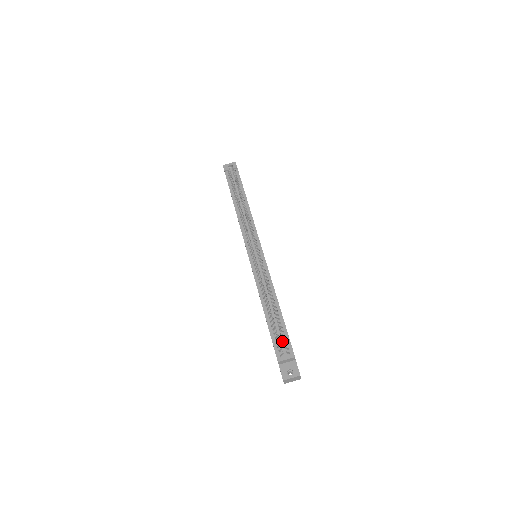
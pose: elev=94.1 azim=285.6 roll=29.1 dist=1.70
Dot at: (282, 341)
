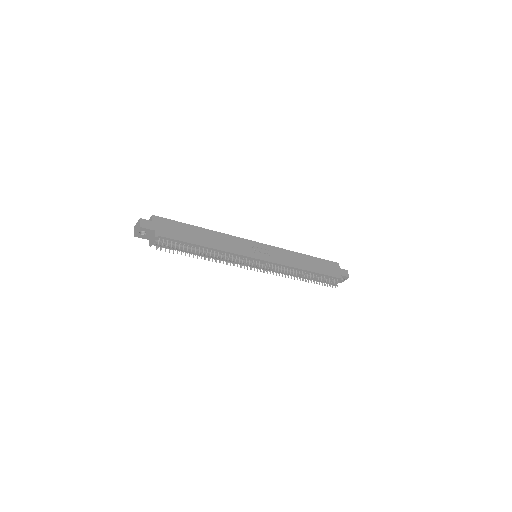
Dot at: (328, 281)
